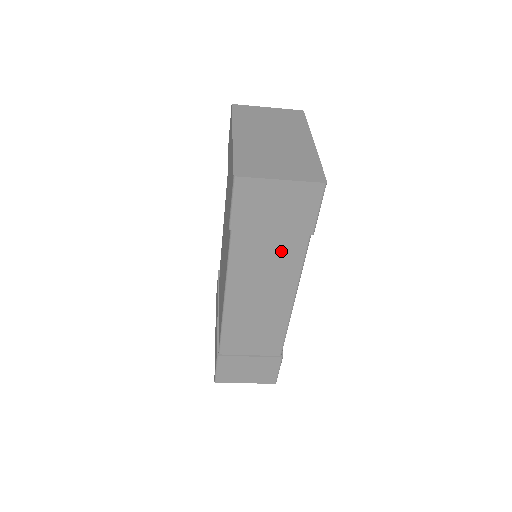
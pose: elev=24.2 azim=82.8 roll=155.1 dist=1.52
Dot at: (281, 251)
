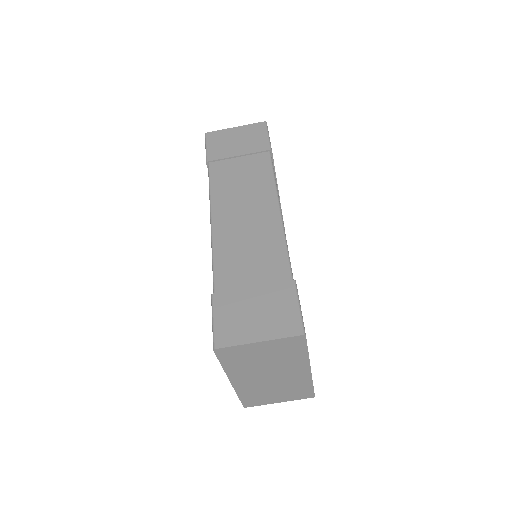
Dot at: (251, 168)
